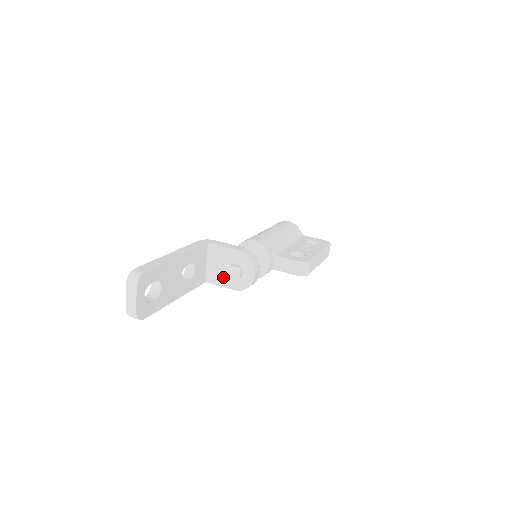
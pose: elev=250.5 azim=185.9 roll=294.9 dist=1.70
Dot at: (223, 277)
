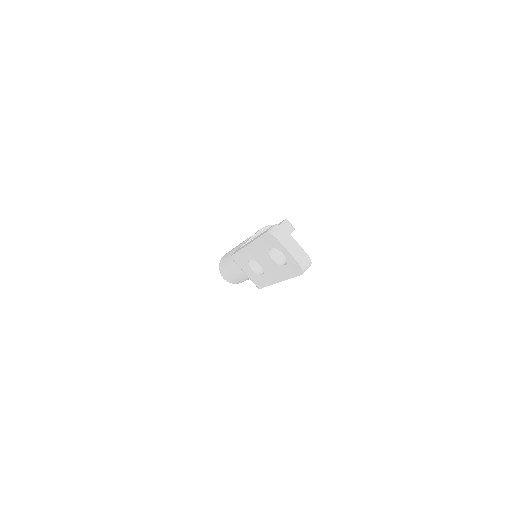
Dot at: occluded
